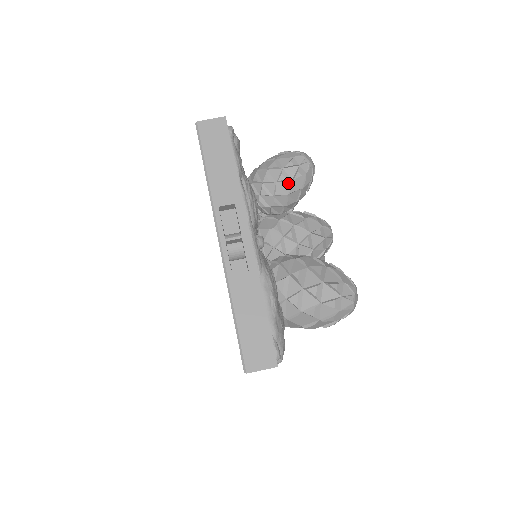
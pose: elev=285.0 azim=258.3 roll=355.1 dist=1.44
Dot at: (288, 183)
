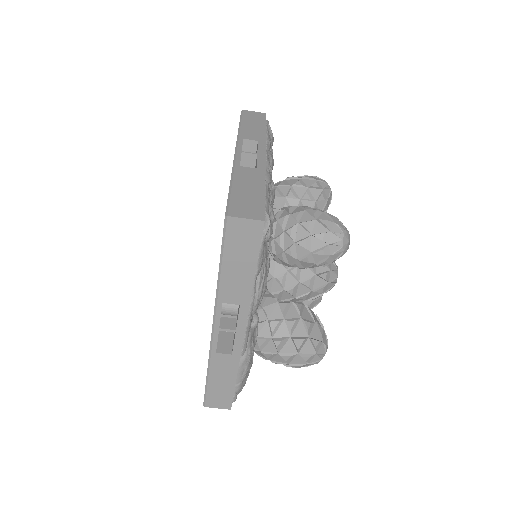
Dot at: (310, 263)
